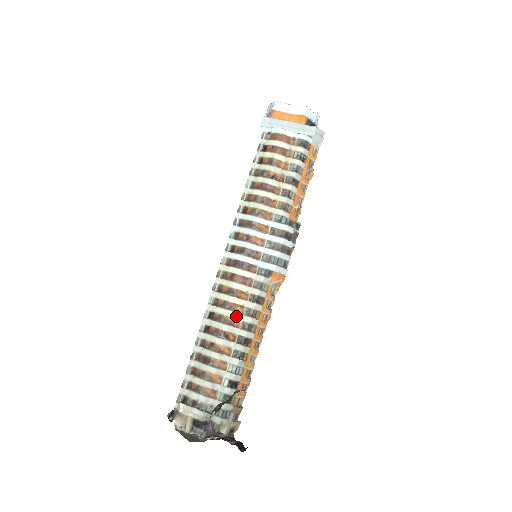
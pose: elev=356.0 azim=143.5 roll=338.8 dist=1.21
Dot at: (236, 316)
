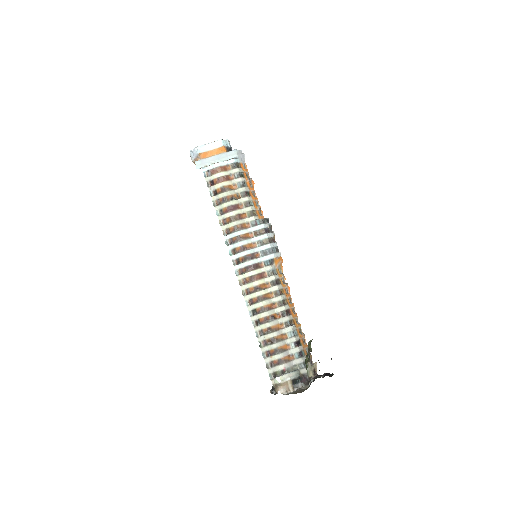
Dot at: (271, 301)
